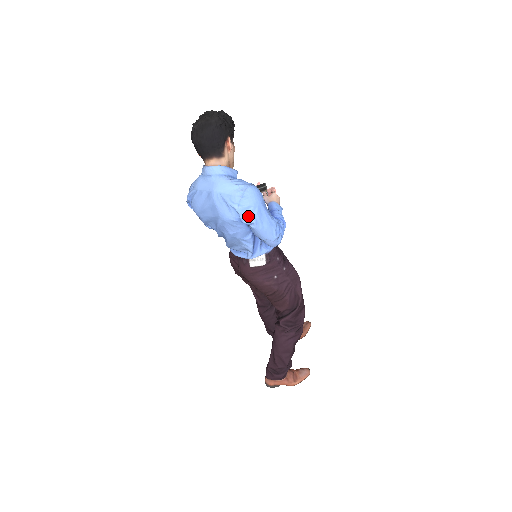
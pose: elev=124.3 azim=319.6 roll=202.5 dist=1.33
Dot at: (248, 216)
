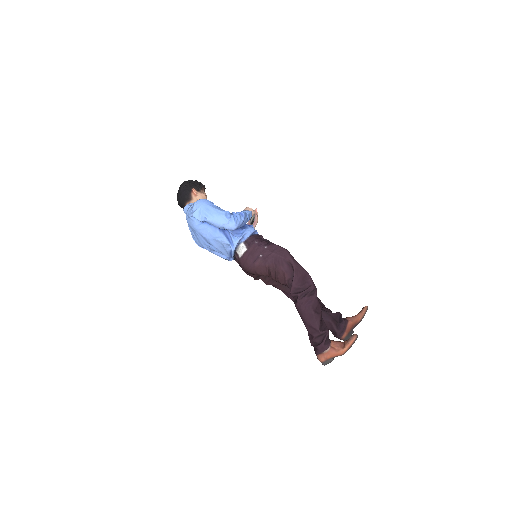
Dot at: (200, 215)
